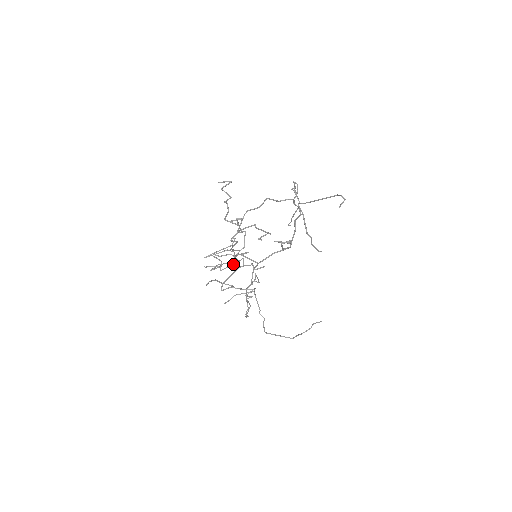
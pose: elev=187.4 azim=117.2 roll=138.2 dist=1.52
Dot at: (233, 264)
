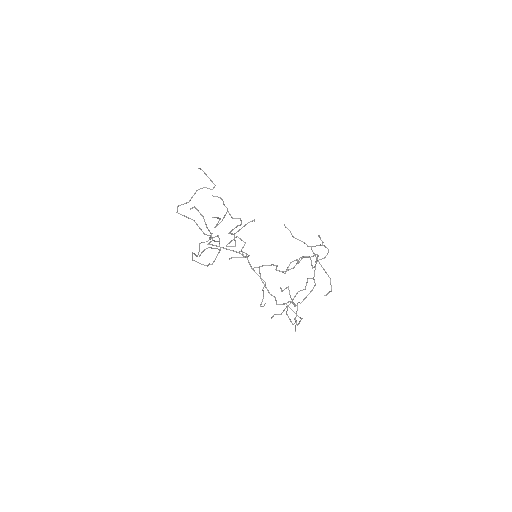
Dot at: occluded
